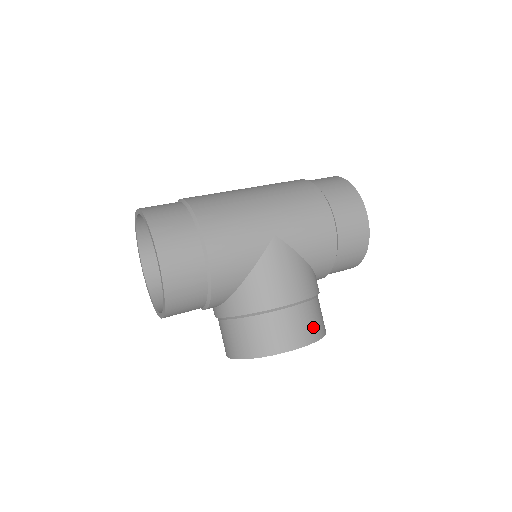
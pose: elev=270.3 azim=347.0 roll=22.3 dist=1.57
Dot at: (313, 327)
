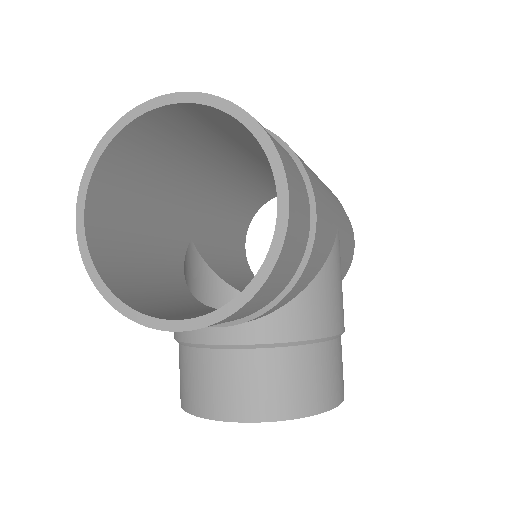
Dot at: occluded
